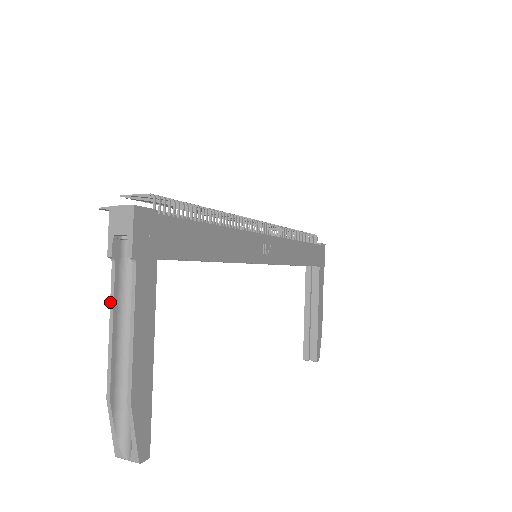
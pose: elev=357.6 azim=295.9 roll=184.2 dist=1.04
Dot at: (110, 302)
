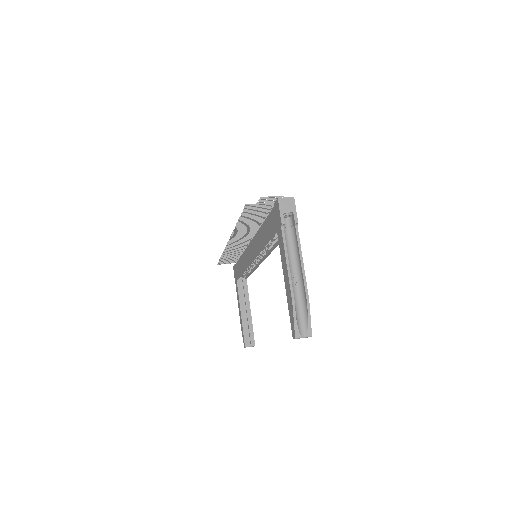
Dot at: (284, 249)
